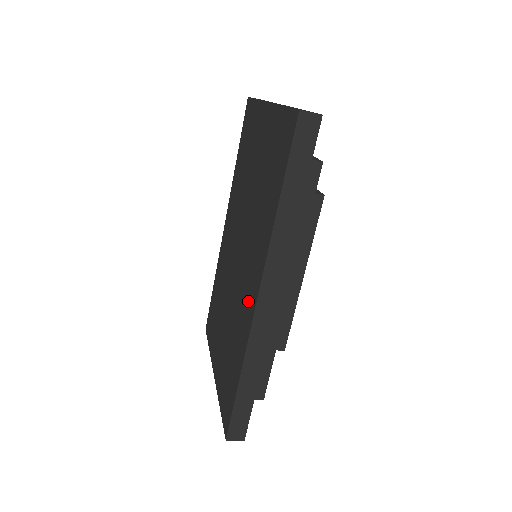
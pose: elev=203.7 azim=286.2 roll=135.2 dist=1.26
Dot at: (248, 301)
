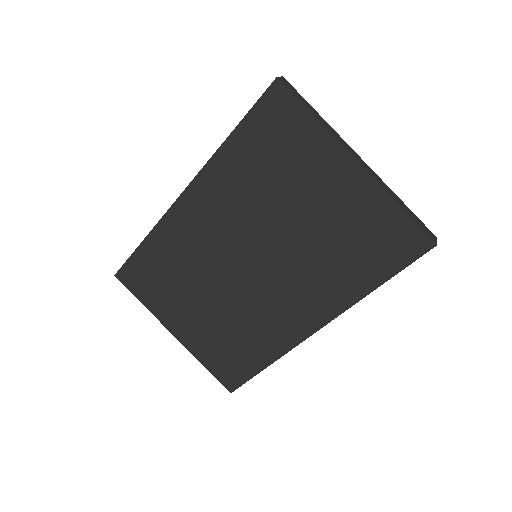
Dot at: (291, 323)
